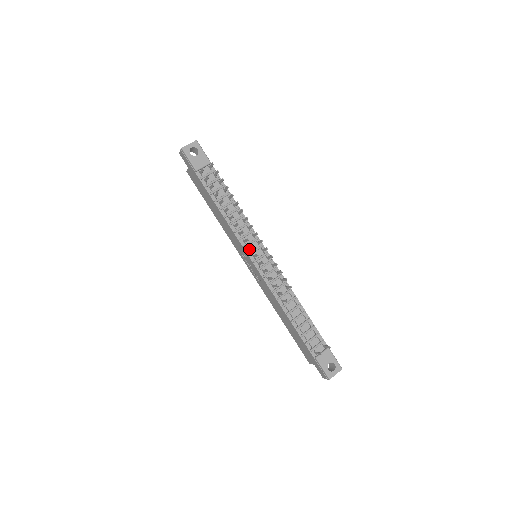
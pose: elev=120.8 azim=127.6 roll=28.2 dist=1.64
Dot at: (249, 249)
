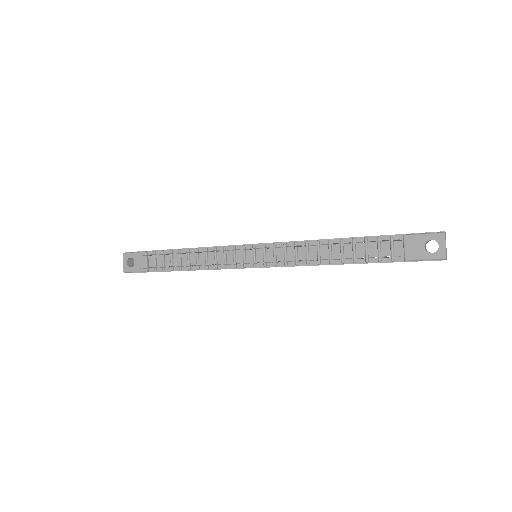
Dot at: (239, 264)
